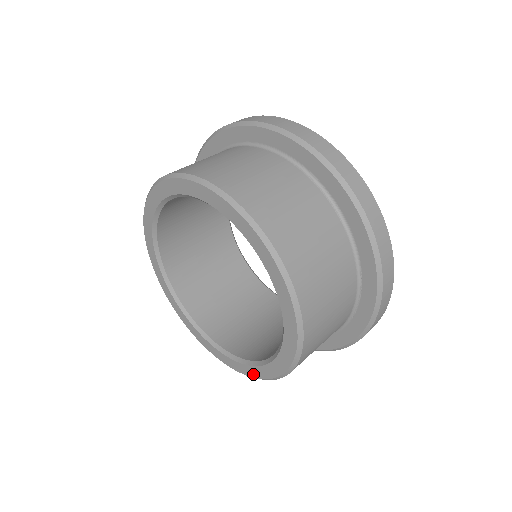
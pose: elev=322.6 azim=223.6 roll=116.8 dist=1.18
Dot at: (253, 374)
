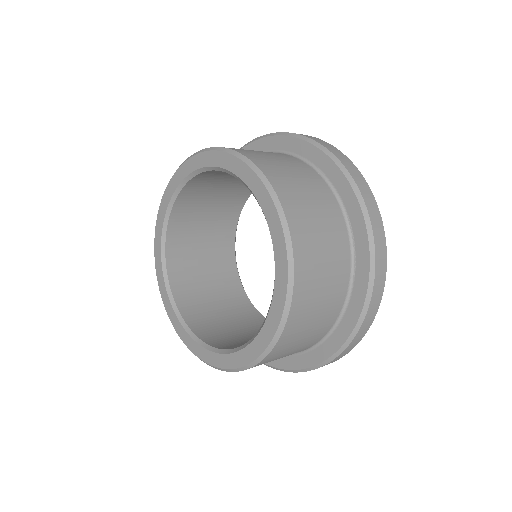
Dot at: (255, 353)
